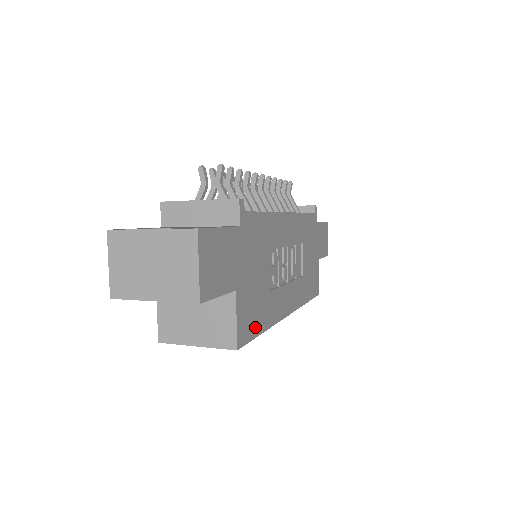
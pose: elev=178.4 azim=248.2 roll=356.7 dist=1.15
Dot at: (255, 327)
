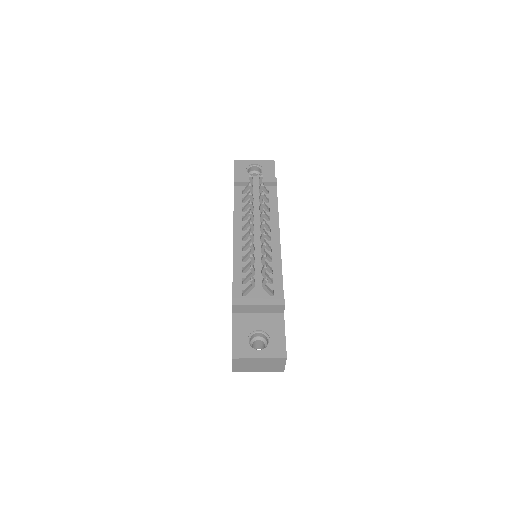
Dot at: occluded
